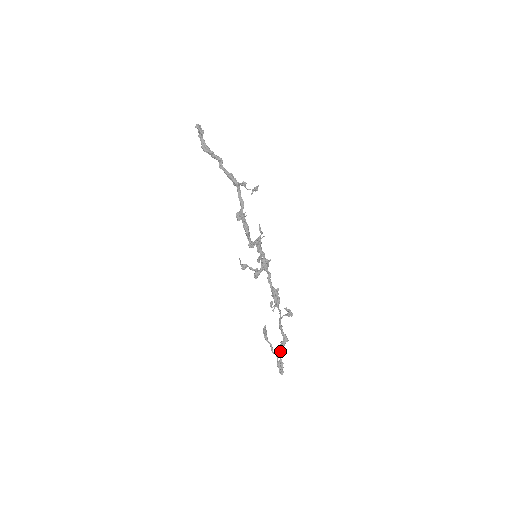
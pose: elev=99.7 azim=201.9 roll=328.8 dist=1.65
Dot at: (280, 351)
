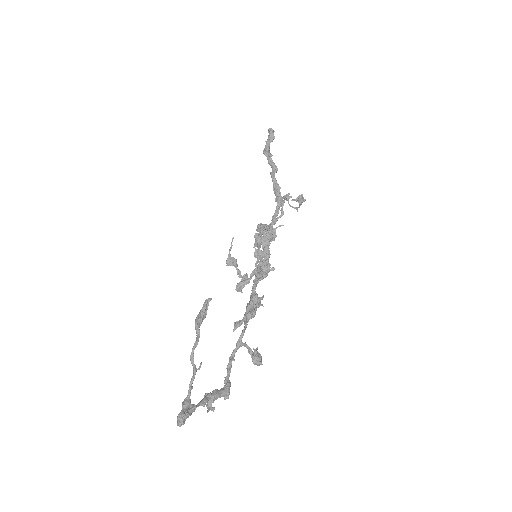
Dot at: occluded
